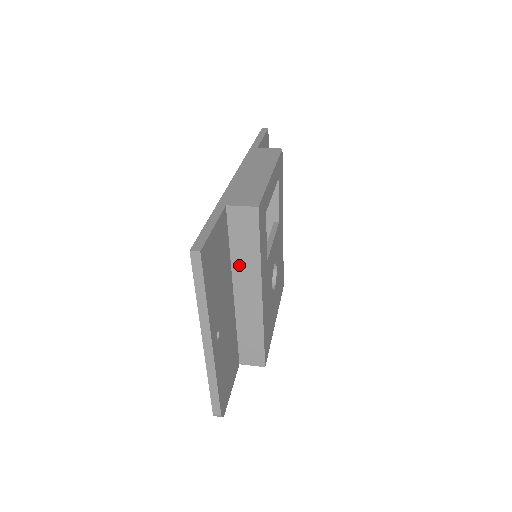
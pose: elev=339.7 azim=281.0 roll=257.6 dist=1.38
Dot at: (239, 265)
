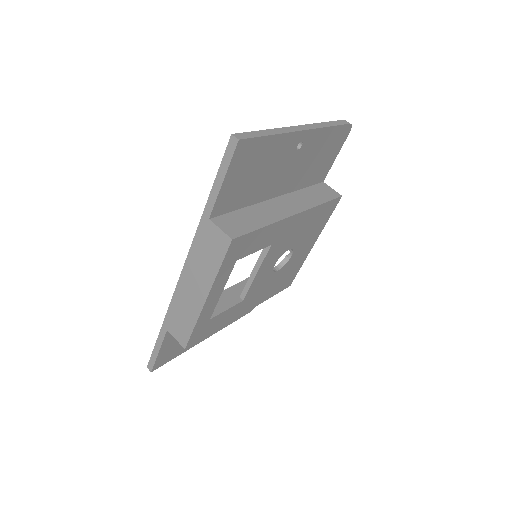
Dot at: occluded
